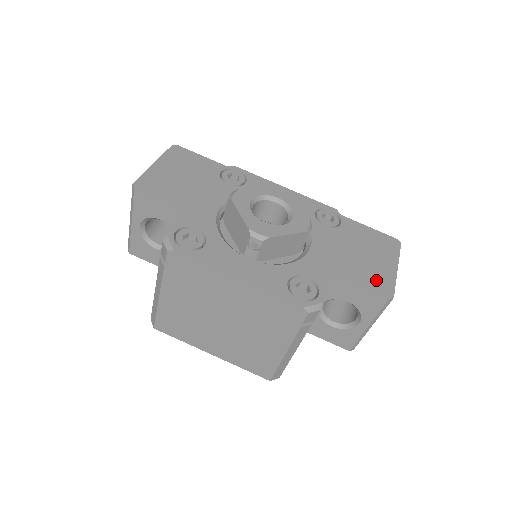
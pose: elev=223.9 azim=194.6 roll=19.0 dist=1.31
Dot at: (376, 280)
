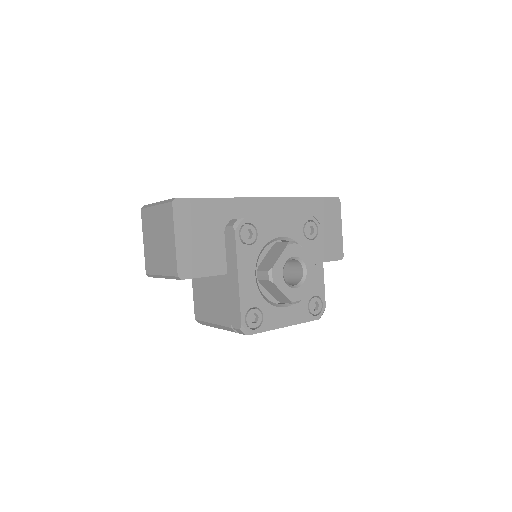
Dot at: (334, 249)
